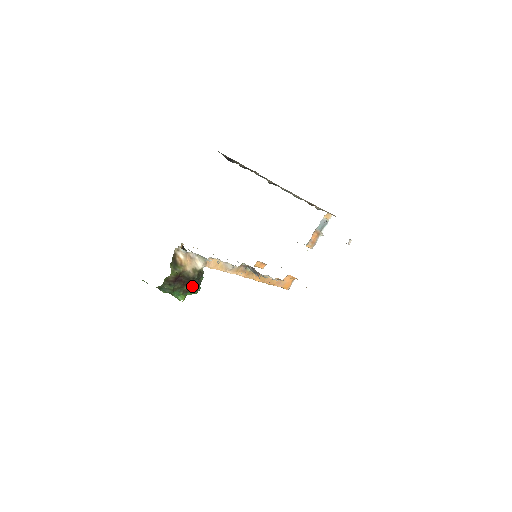
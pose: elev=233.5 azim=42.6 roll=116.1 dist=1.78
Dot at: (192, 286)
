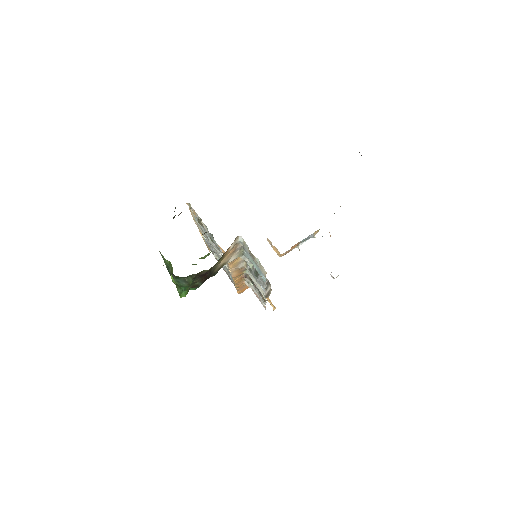
Dot at: occluded
